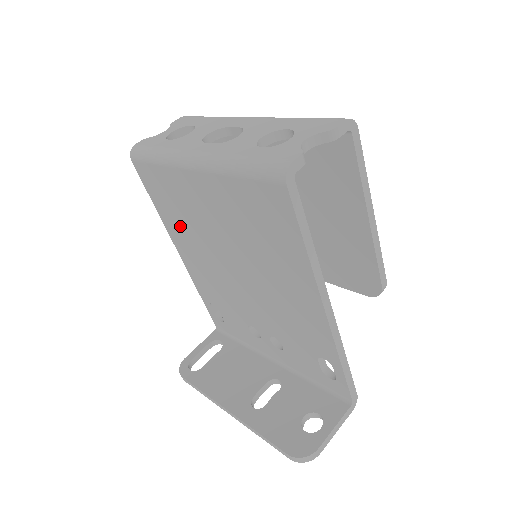
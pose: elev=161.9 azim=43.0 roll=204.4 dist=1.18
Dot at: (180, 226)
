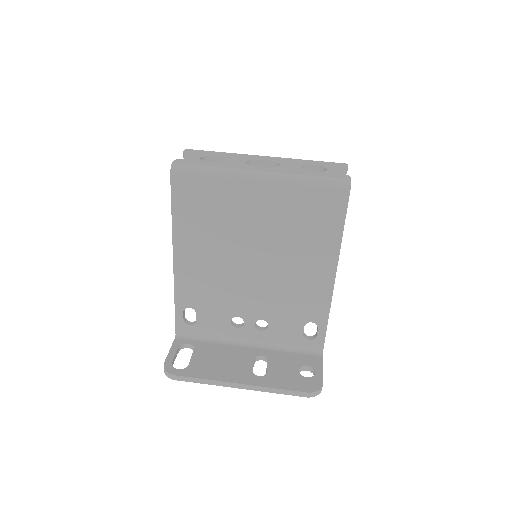
Dot at: (200, 232)
